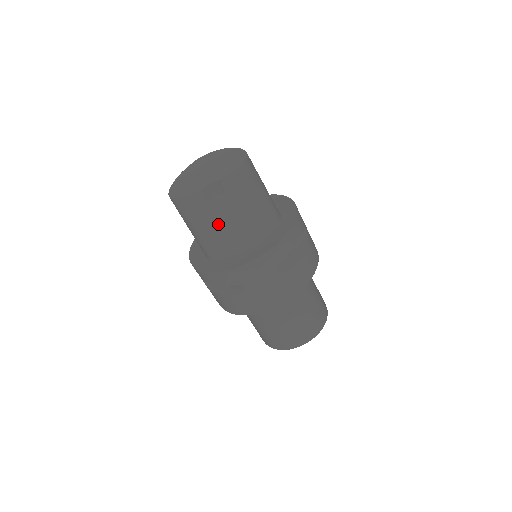
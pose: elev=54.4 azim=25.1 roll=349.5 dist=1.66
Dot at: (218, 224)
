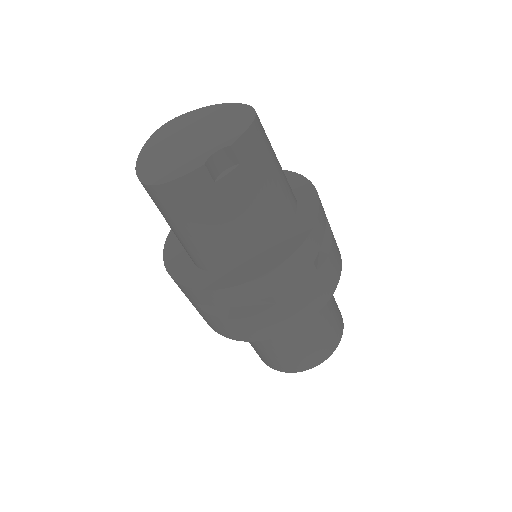
Dot at: (229, 215)
